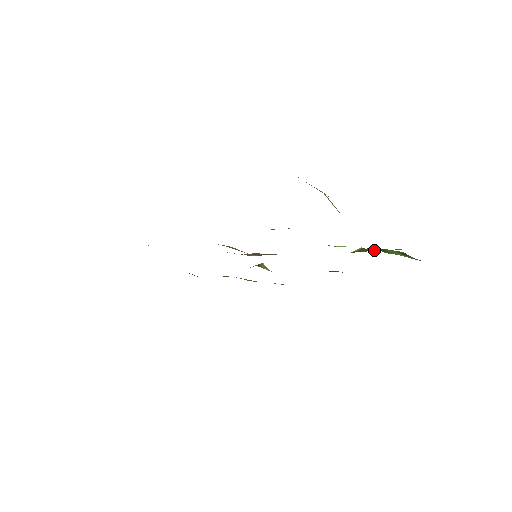
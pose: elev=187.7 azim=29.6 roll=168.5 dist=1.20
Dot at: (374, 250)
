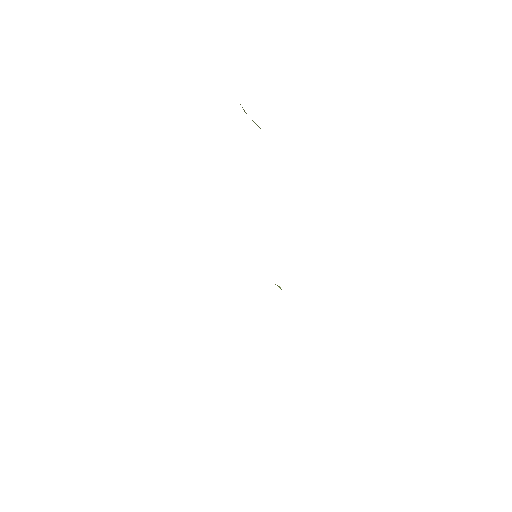
Dot at: occluded
